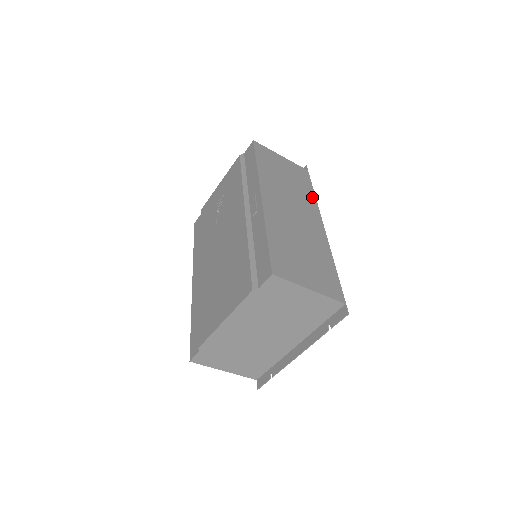
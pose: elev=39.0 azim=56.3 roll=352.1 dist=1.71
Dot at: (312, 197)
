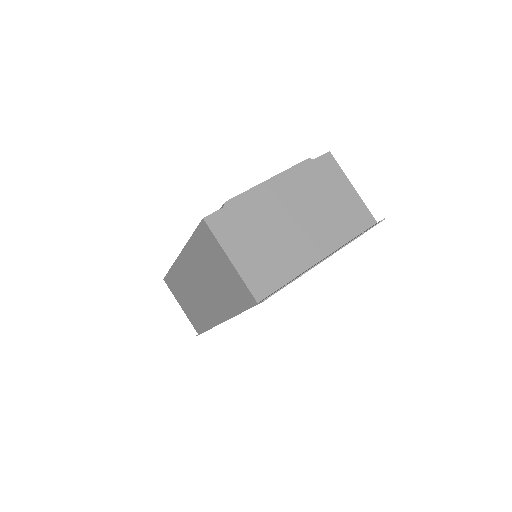
Dot at: occluded
